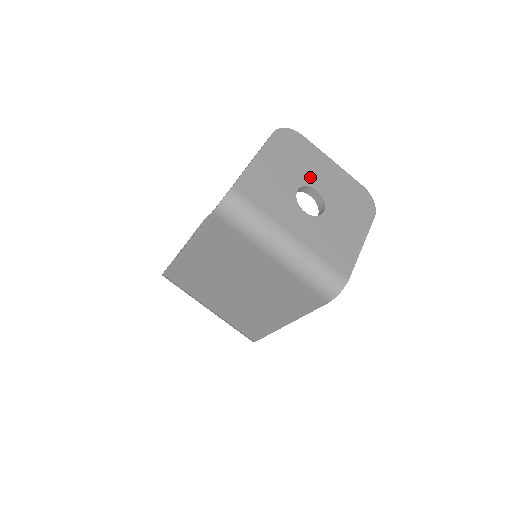
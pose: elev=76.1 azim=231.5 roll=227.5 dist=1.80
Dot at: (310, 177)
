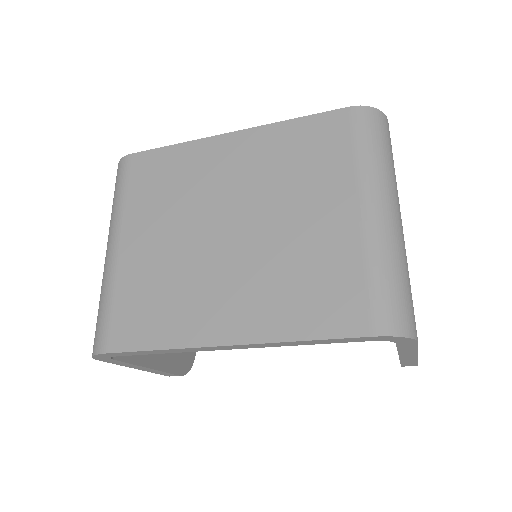
Dot at: occluded
